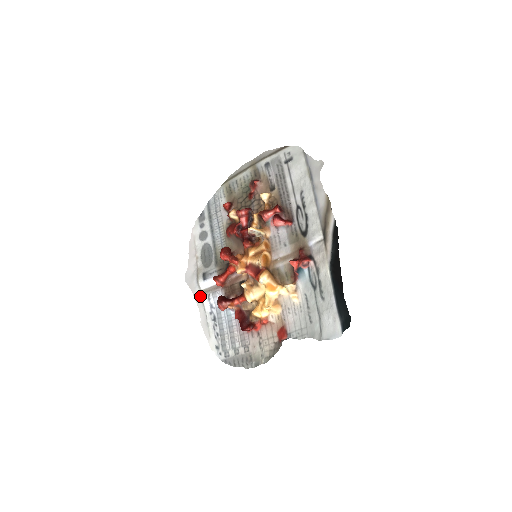
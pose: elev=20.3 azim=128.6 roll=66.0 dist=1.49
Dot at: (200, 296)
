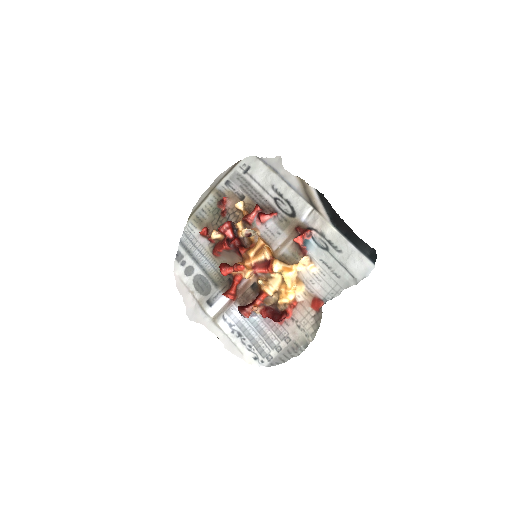
Dot at: (213, 323)
